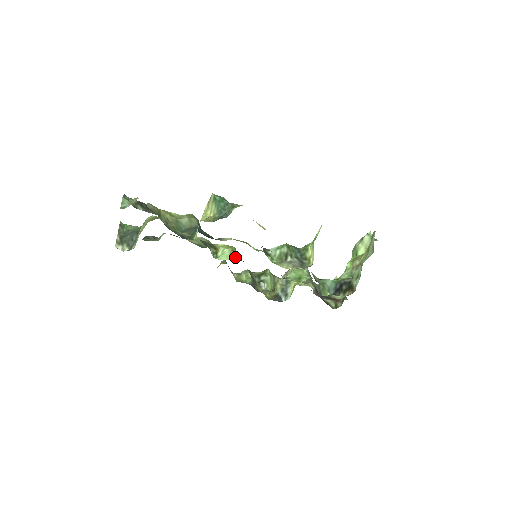
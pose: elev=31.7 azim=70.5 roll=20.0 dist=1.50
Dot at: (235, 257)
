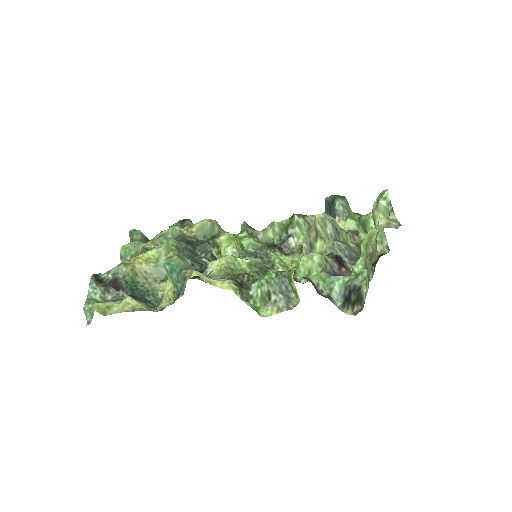
Dot at: (238, 255)
